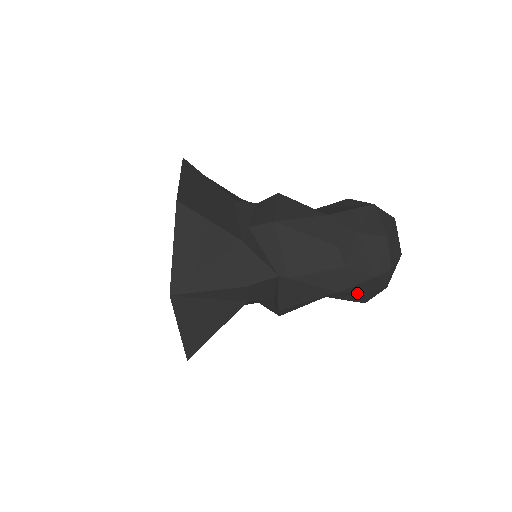
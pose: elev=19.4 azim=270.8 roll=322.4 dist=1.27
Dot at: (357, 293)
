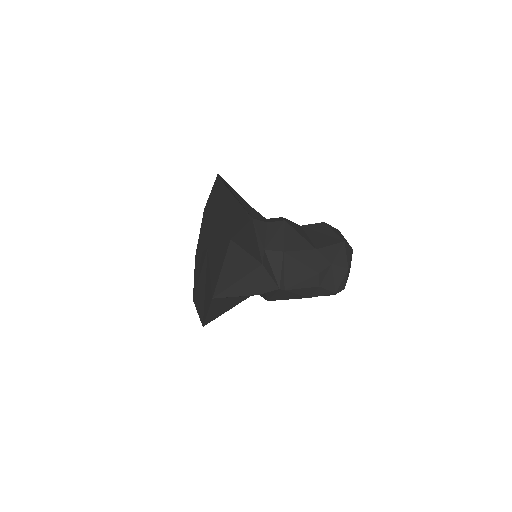
Dot at: occluded
